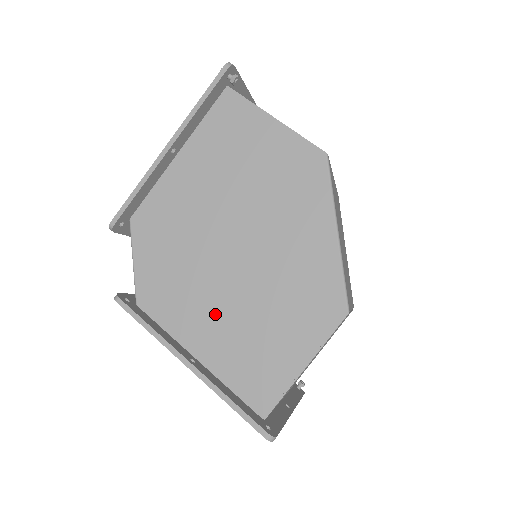
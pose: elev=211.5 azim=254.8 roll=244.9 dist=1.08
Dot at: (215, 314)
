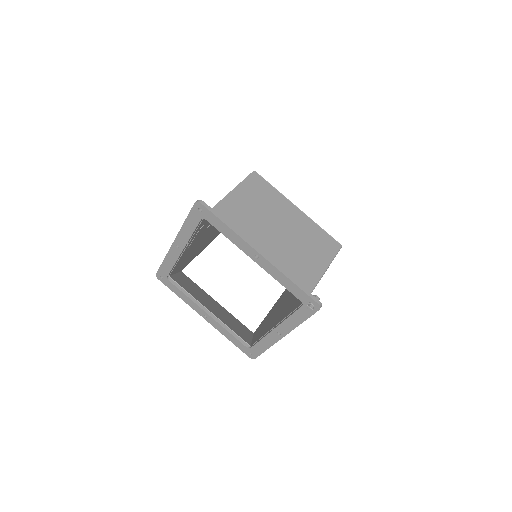
Dot at: (200, 236)
